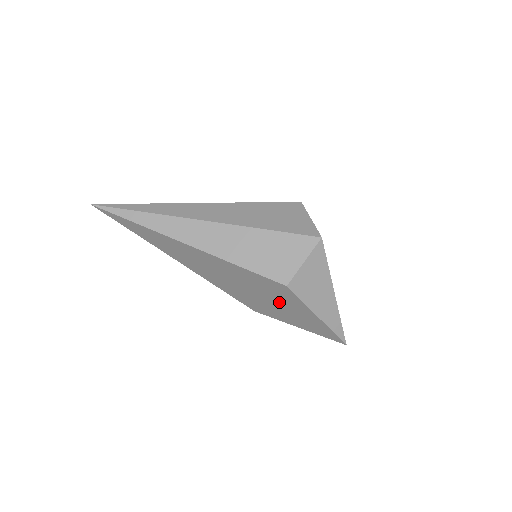
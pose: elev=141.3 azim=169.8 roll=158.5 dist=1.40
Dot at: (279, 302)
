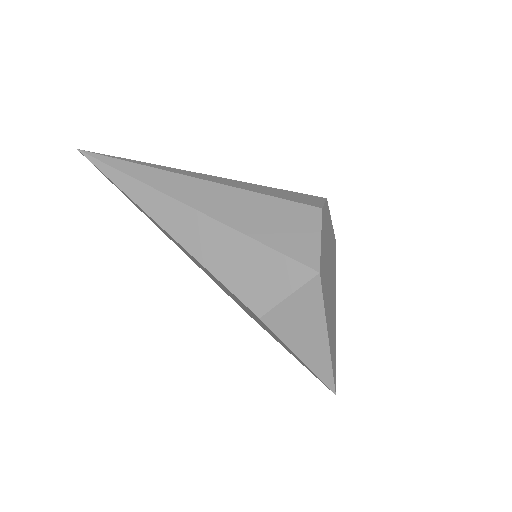
Dot at: (261, 323)
